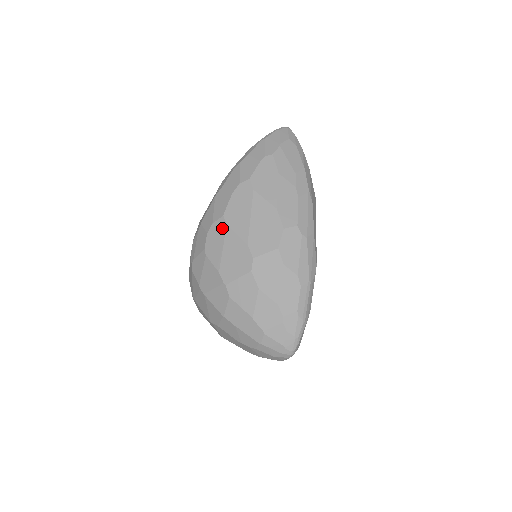
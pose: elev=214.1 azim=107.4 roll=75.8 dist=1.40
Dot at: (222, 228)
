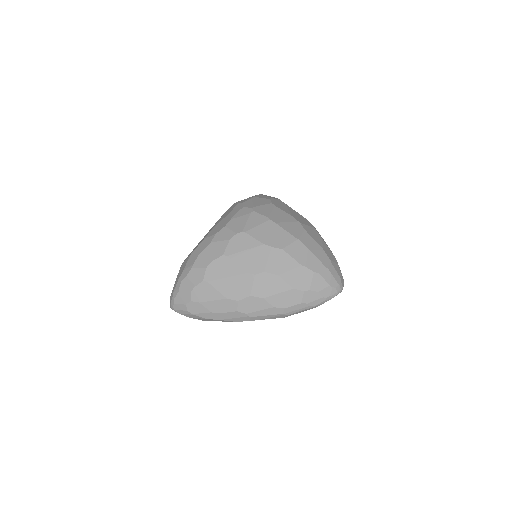
Dot at: (282, 203)
